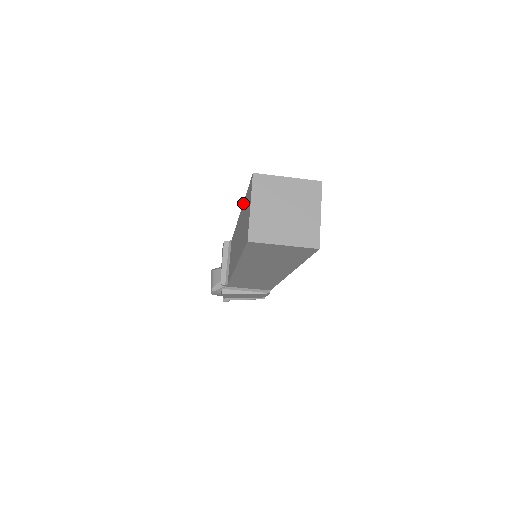
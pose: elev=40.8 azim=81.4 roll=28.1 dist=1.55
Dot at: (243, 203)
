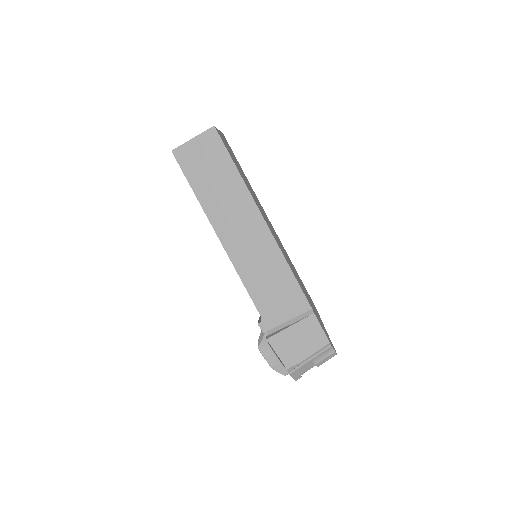
Dot at: occluded
